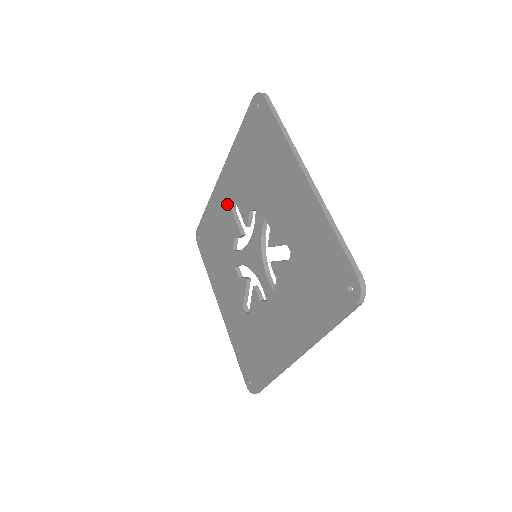
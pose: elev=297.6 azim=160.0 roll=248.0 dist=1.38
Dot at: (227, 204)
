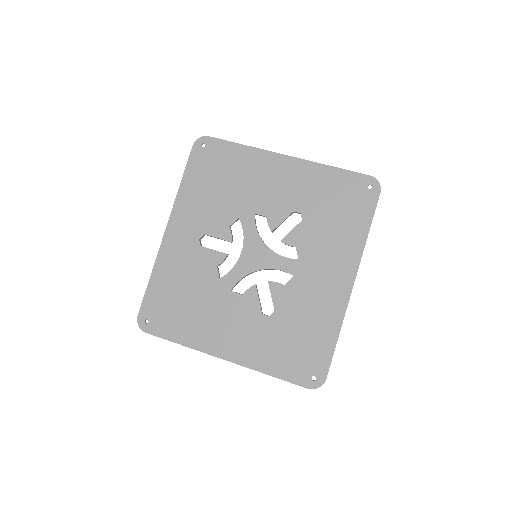
Dot at: (190, 246)
